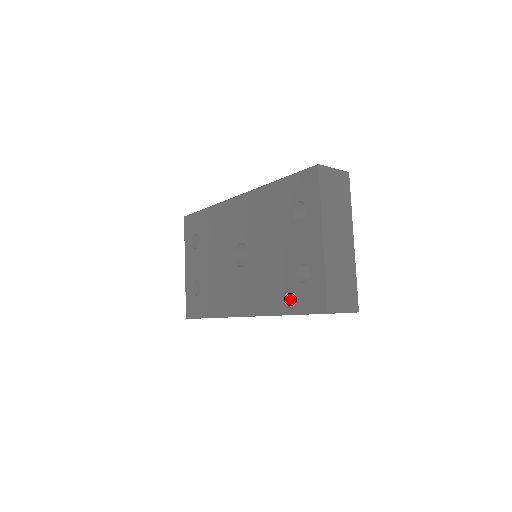
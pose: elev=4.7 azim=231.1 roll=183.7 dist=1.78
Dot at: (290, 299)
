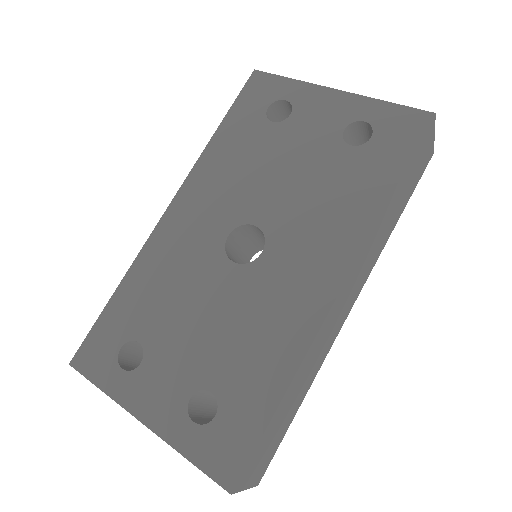
Dot at: (377, 168)
